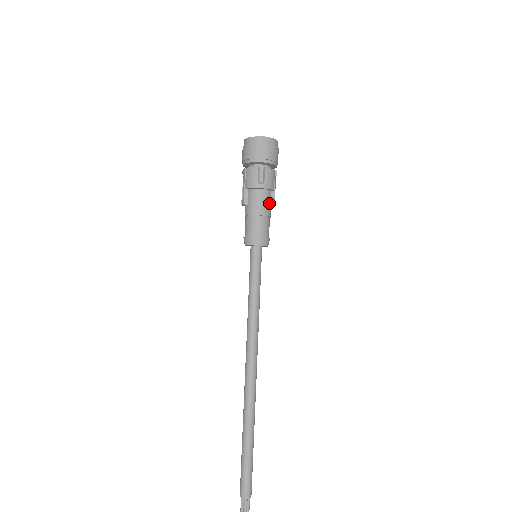
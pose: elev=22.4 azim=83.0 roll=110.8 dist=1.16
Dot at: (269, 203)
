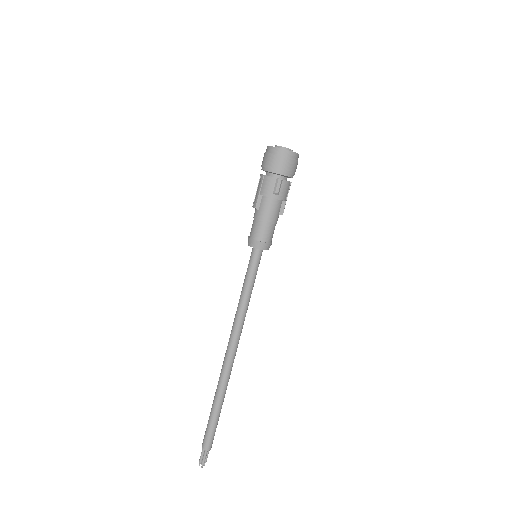
Dot at: (279, 212)
